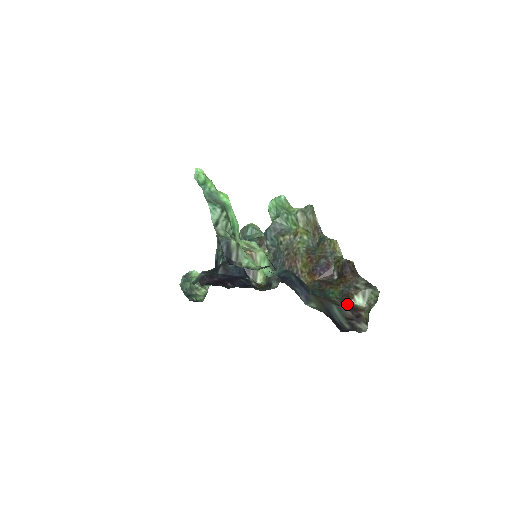
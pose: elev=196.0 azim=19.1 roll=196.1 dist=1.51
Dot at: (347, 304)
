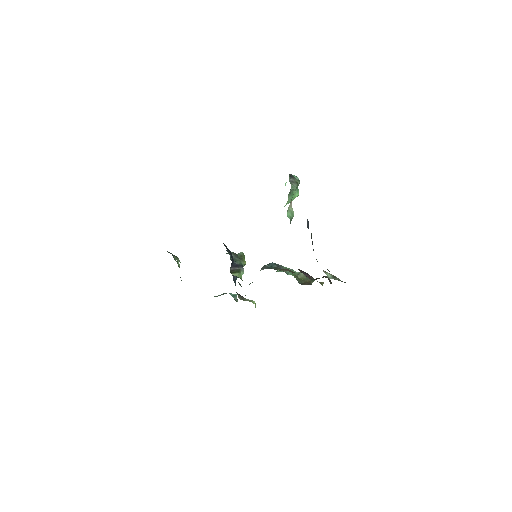
Dot at: occluded
